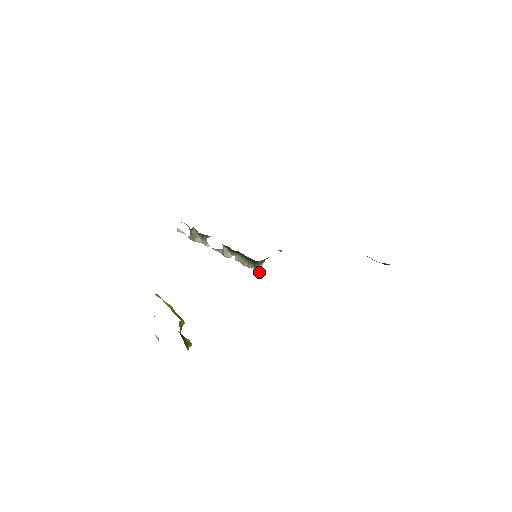
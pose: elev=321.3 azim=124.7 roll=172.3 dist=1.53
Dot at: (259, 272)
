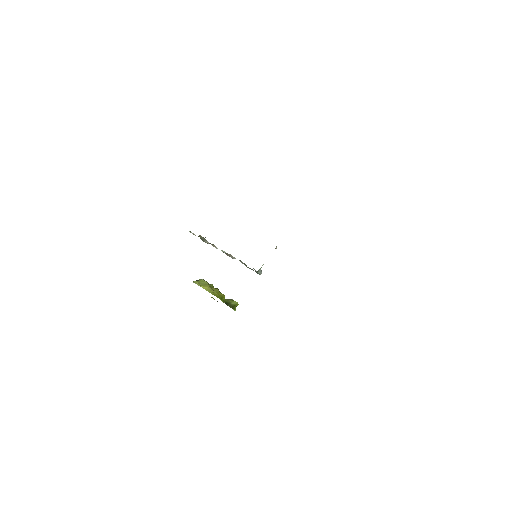
Dot at: occluded
